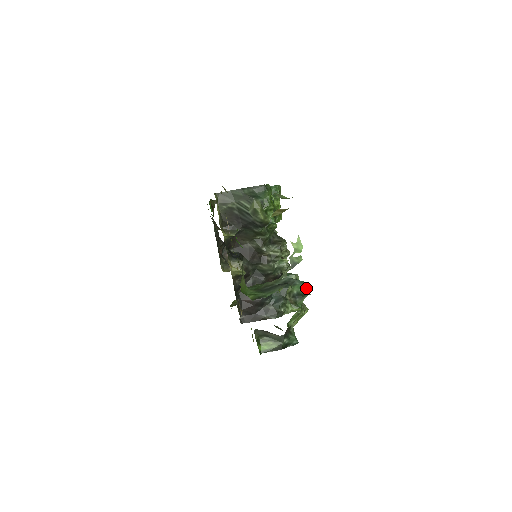
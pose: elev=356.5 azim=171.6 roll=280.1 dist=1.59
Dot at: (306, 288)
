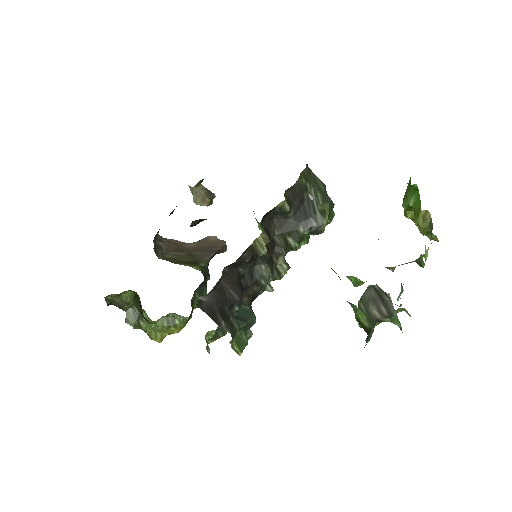
Dot at: occluded
